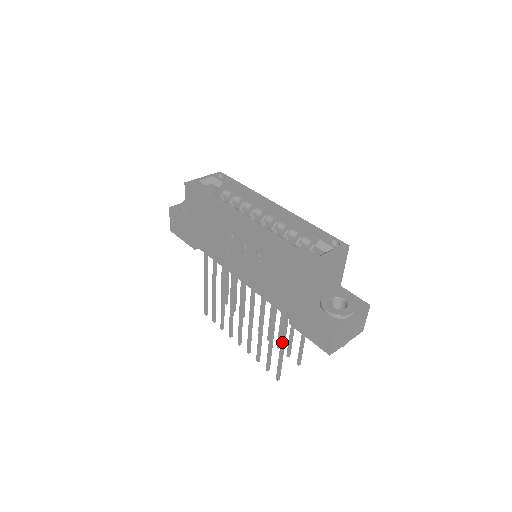
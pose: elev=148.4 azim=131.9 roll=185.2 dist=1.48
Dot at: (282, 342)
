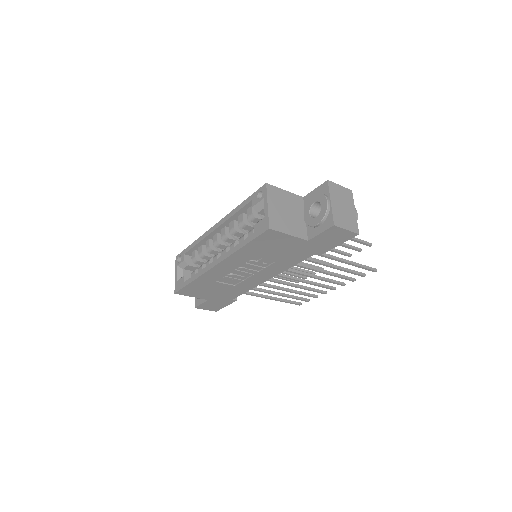
Dot at: (339, 261)
